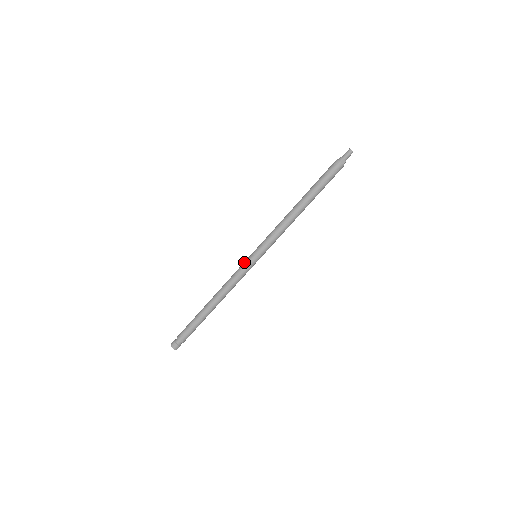
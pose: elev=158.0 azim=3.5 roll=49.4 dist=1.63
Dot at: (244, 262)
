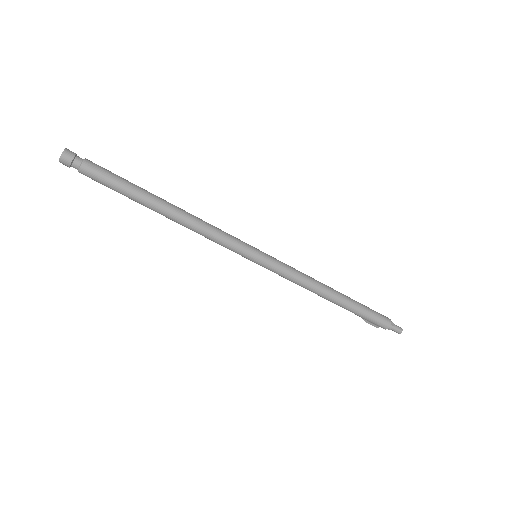
Dot at: occluded
